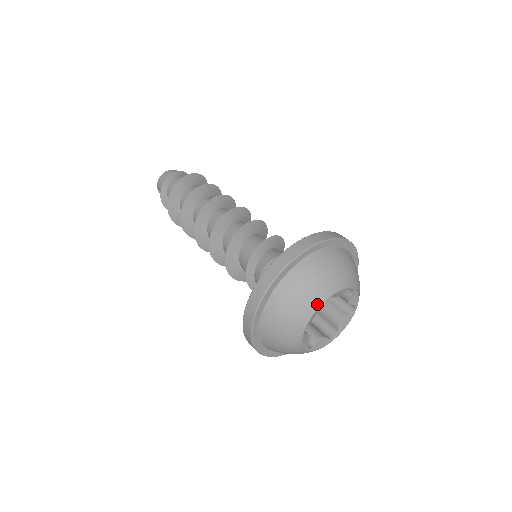
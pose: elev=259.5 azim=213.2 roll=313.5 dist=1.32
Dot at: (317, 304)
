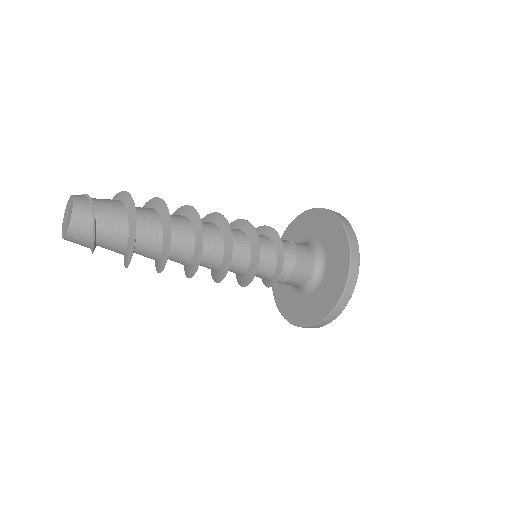
Dot at: occluded
